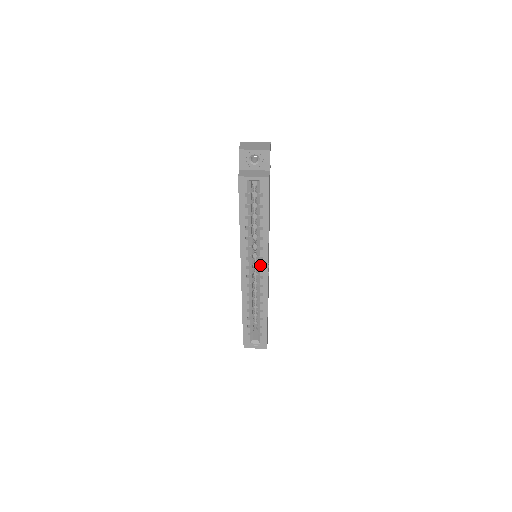
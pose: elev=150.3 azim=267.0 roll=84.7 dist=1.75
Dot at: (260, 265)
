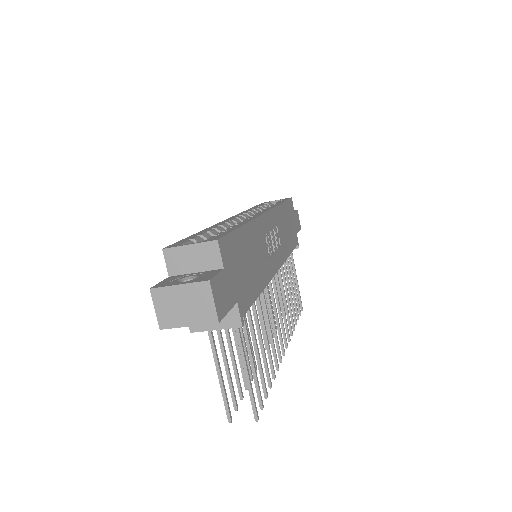
Dot at: occluded
